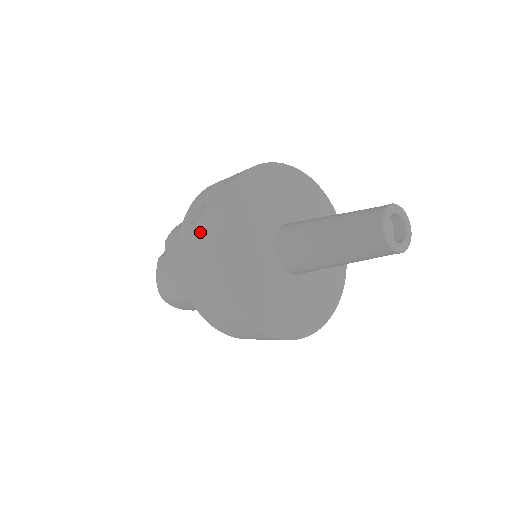
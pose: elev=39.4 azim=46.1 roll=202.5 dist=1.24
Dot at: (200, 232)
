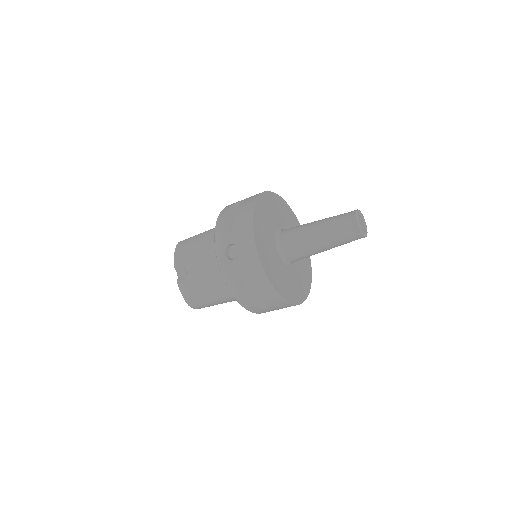
Dot at: (243, 265)
